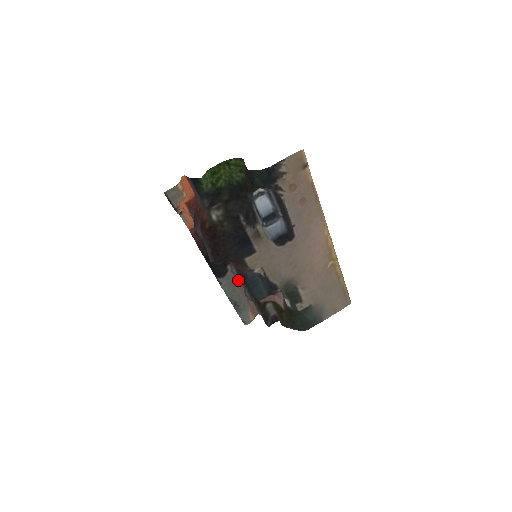
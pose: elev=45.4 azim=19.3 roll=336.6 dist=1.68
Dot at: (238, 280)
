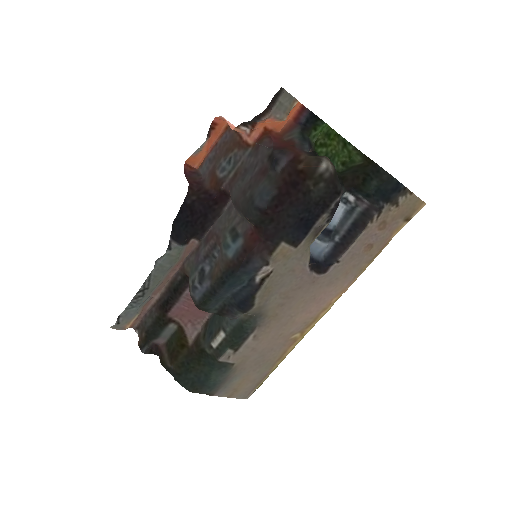
Dot at: (177, 266)
